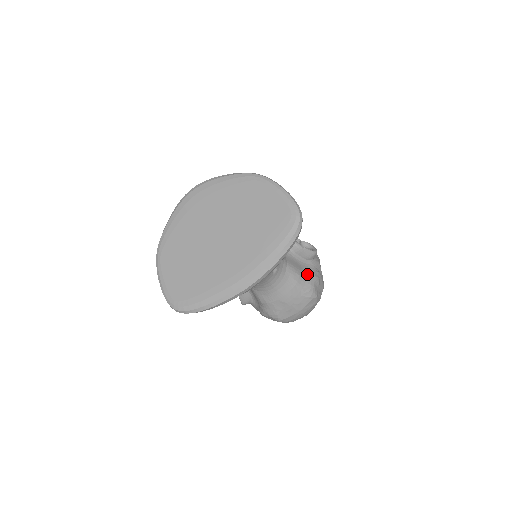
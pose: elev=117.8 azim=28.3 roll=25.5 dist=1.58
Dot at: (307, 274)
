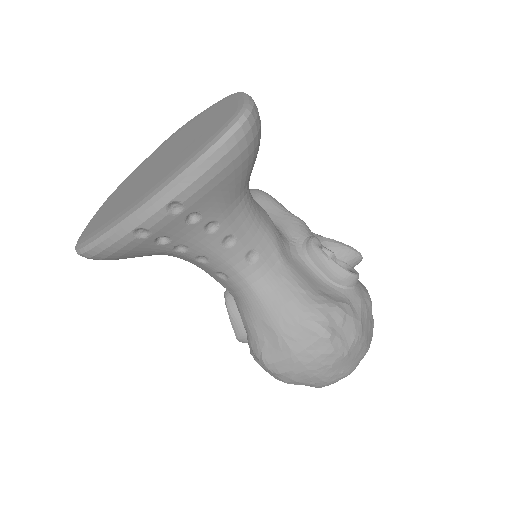
Dot at: (321, 296)
